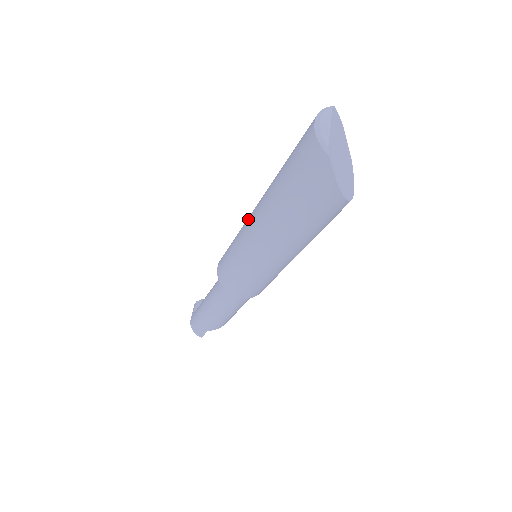
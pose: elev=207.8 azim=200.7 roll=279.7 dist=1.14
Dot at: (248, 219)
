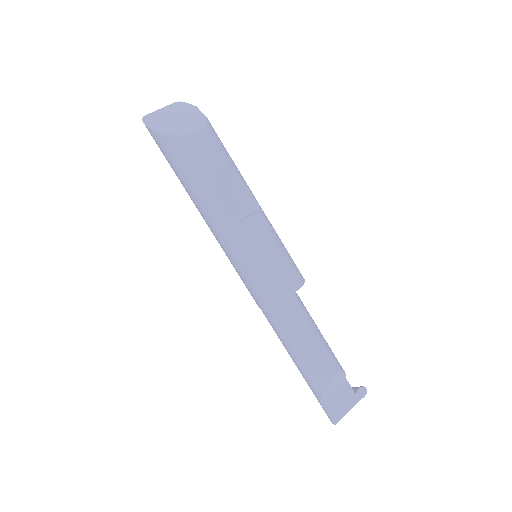
Dot at: occluded
